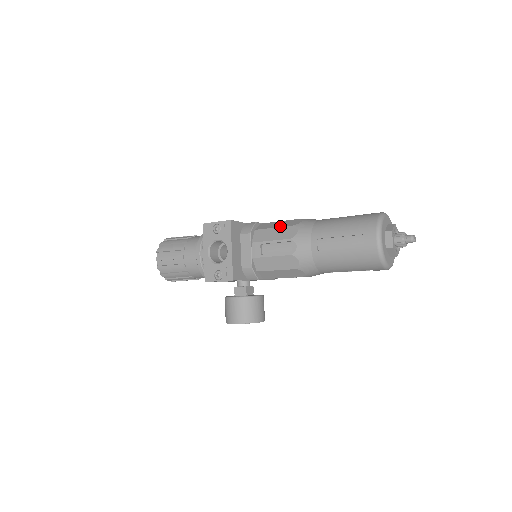
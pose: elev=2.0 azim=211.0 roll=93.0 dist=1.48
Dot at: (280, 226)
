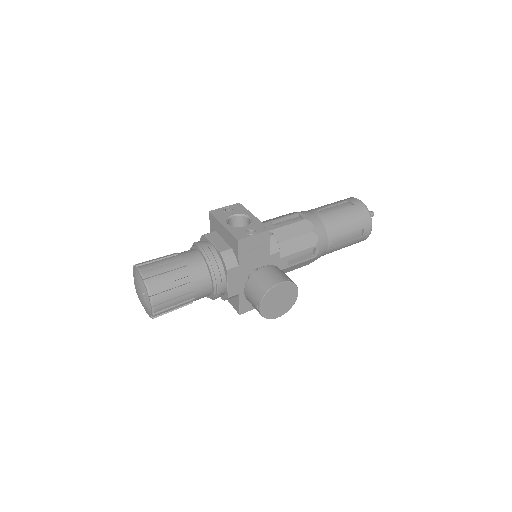
Dot at: (277, 217)
